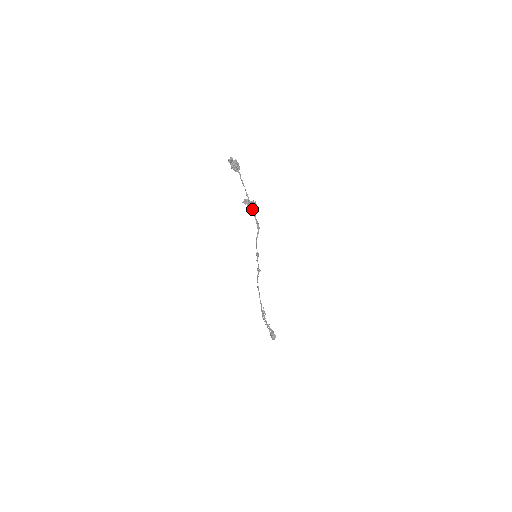
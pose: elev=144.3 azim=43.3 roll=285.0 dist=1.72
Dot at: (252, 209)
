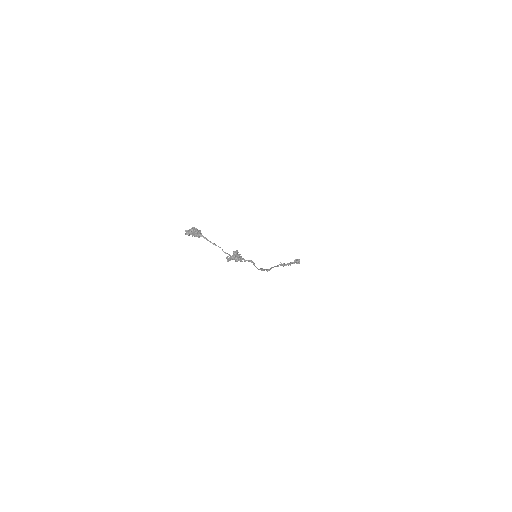
Dot at: occluded
